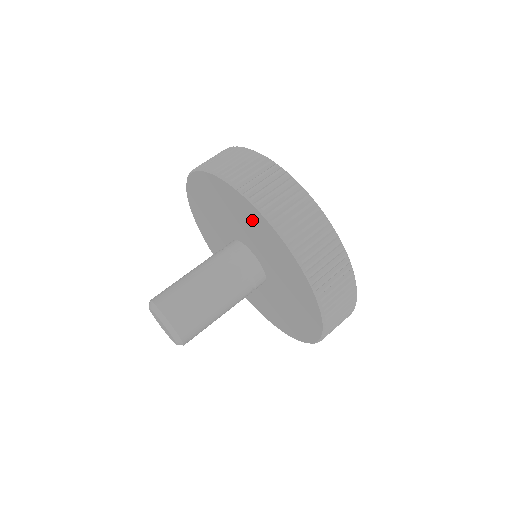
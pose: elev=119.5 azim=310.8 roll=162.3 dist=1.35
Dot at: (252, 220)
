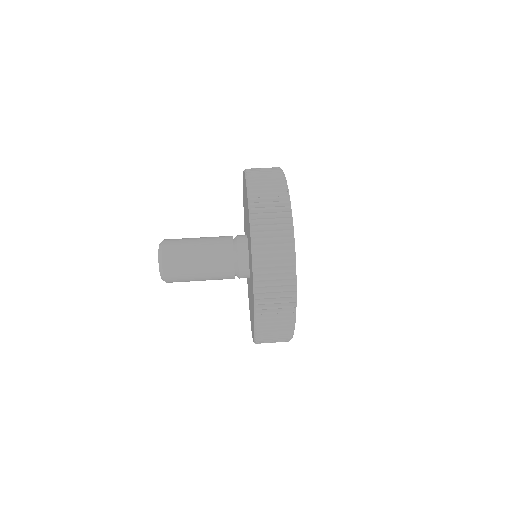
Dot at: occluded
